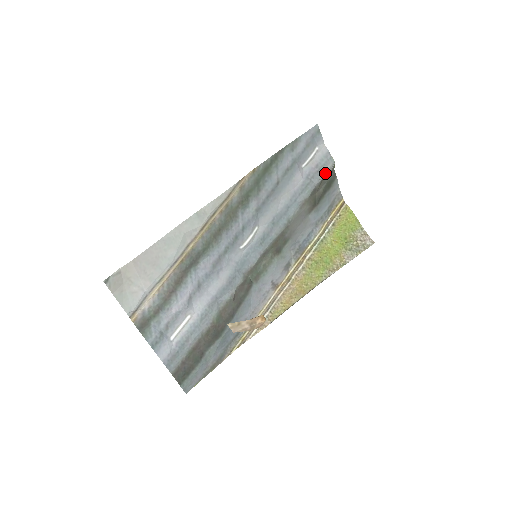
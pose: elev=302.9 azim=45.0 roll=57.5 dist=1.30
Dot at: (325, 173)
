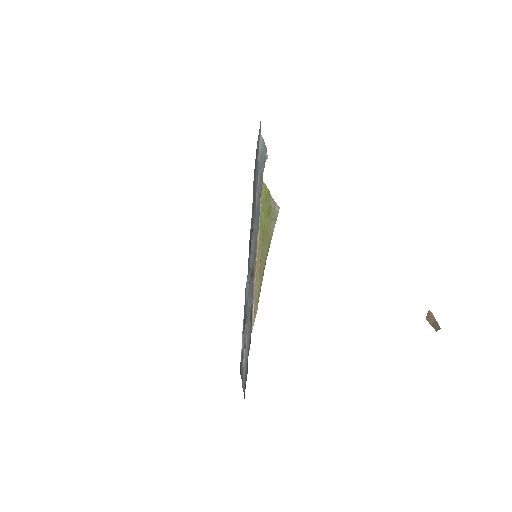
Dot at: (264, 160)
